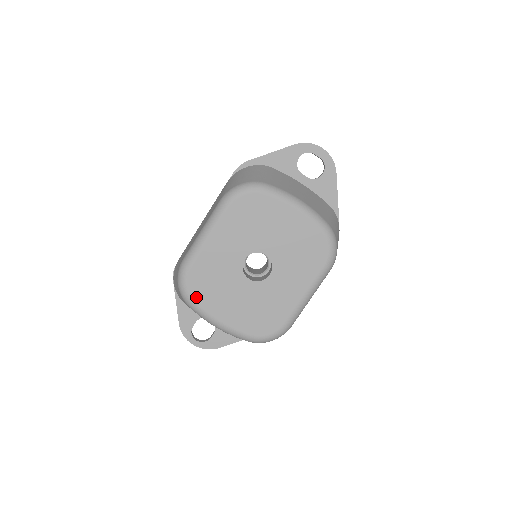
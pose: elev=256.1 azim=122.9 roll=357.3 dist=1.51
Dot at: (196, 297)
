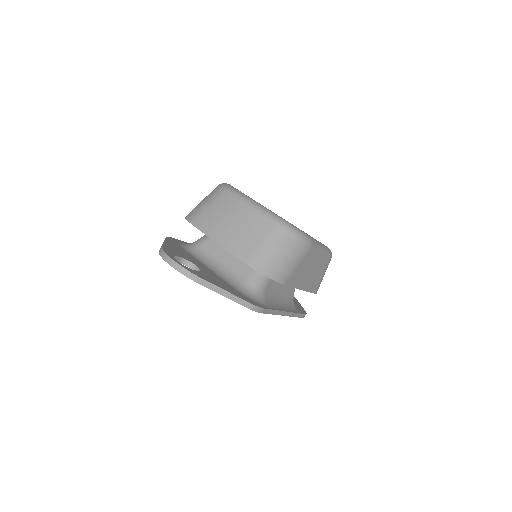
Dot at: occluded
